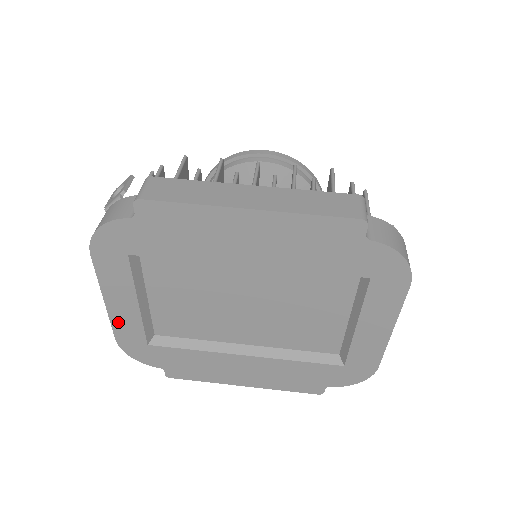
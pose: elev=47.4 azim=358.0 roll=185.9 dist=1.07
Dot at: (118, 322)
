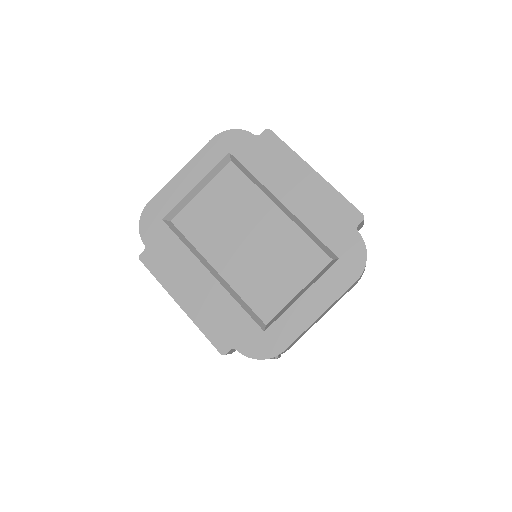
Dot at: (168, 190)
